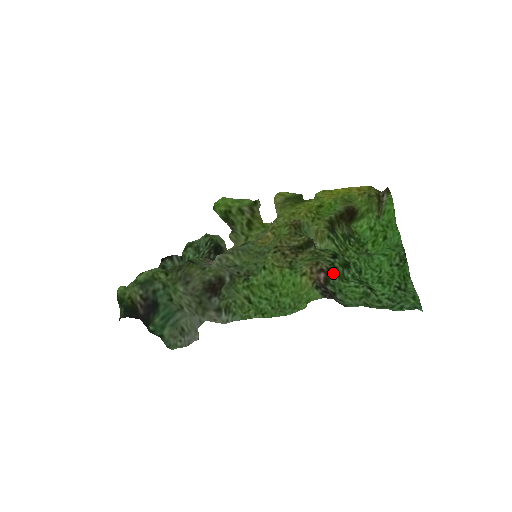
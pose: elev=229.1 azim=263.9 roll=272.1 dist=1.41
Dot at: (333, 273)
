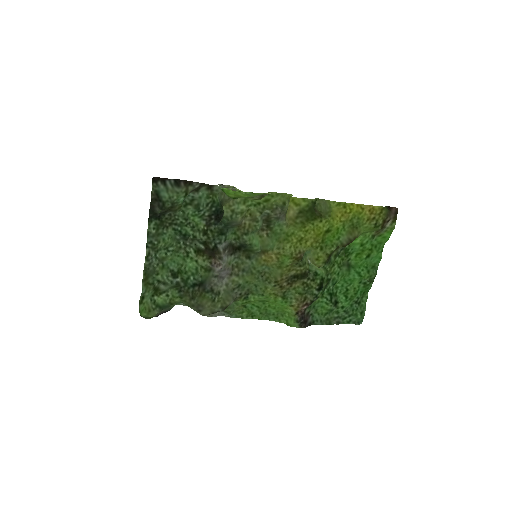
Dot at: occluded
